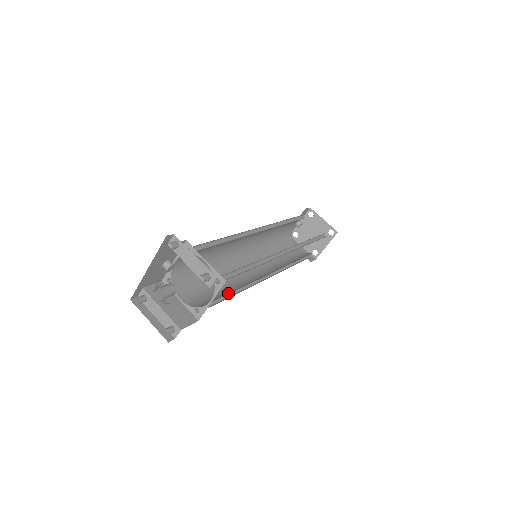
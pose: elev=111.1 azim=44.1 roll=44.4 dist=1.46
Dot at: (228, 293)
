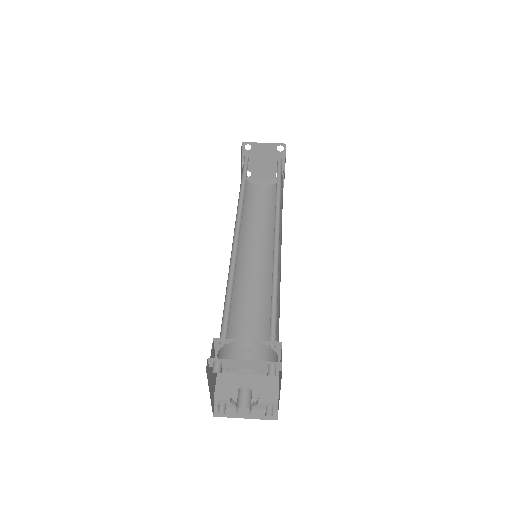
Dot at: occluded
